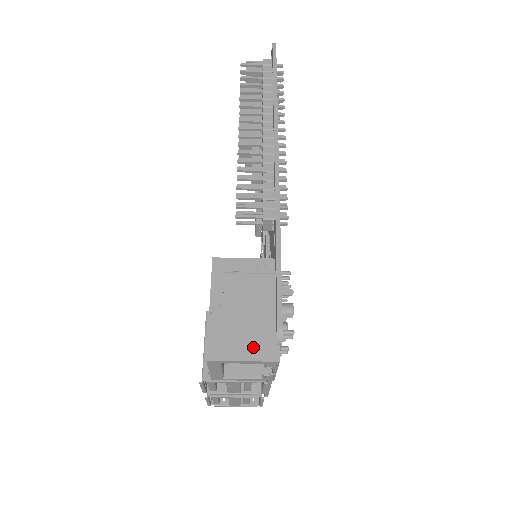
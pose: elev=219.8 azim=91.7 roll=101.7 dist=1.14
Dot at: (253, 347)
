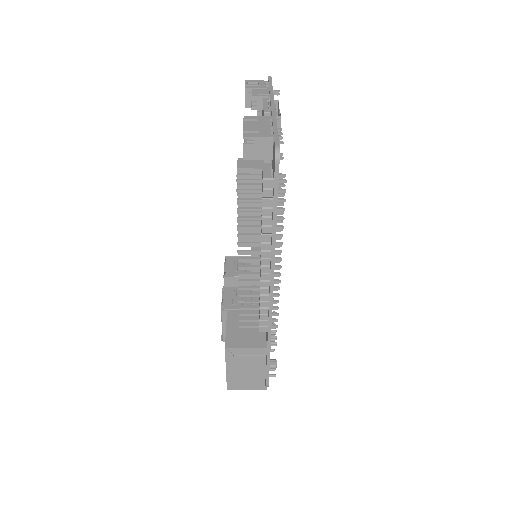
Dot at: (252, 385)
